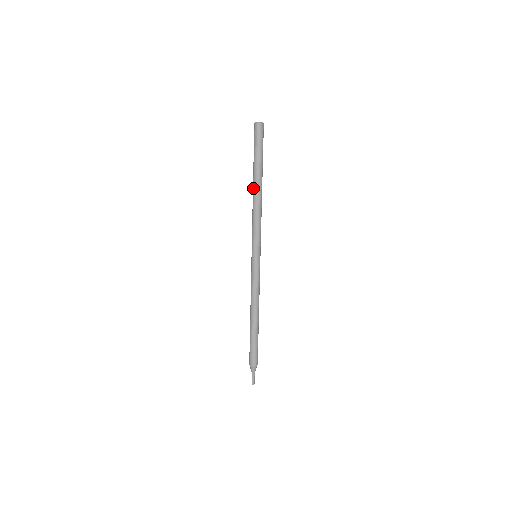
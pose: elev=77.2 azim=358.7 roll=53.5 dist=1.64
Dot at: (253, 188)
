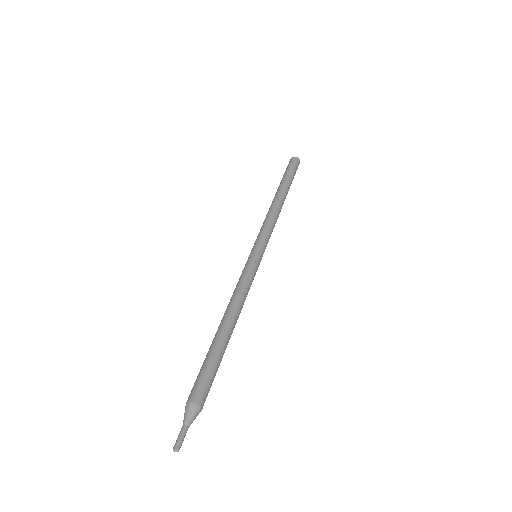
Dot at: occluded
